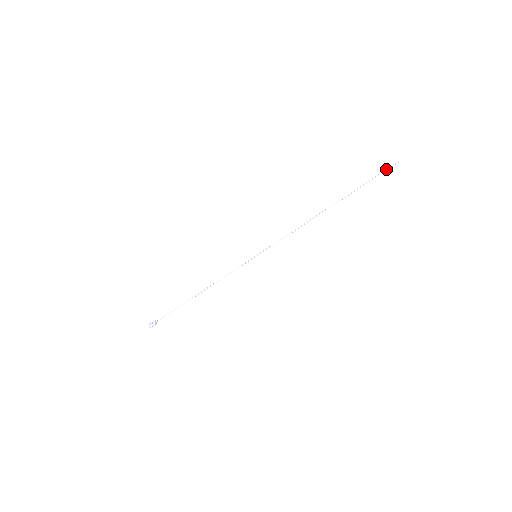
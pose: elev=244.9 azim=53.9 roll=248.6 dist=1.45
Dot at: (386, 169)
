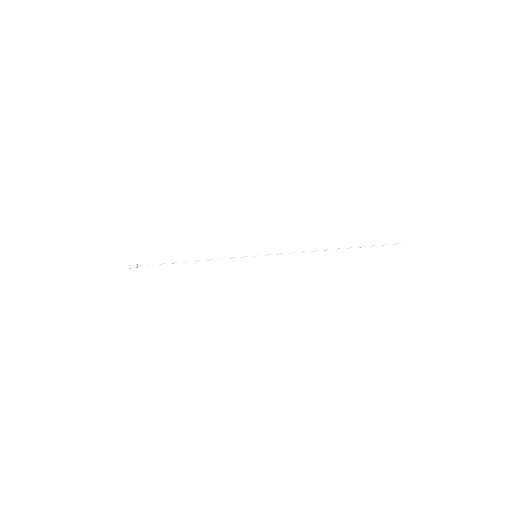
Dot at: (391, 244)
